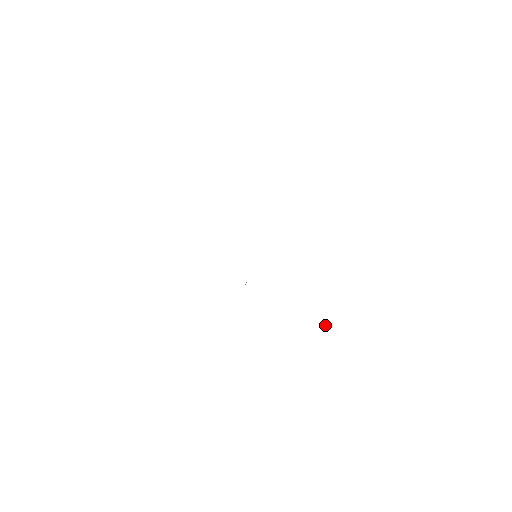
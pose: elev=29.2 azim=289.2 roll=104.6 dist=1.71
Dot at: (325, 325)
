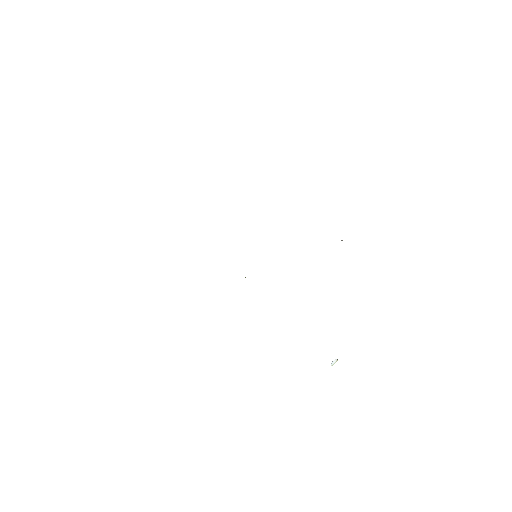
Dot at: (336, 360)
